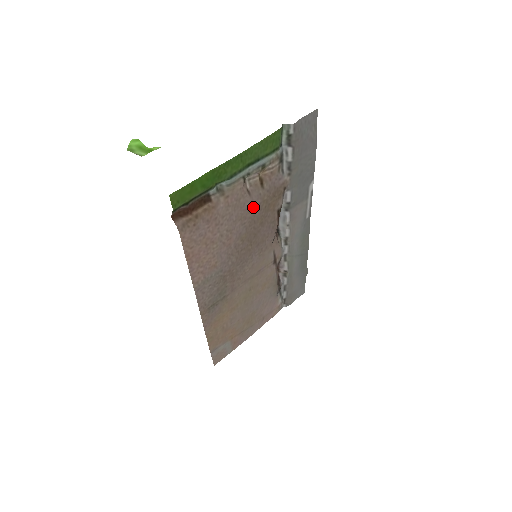
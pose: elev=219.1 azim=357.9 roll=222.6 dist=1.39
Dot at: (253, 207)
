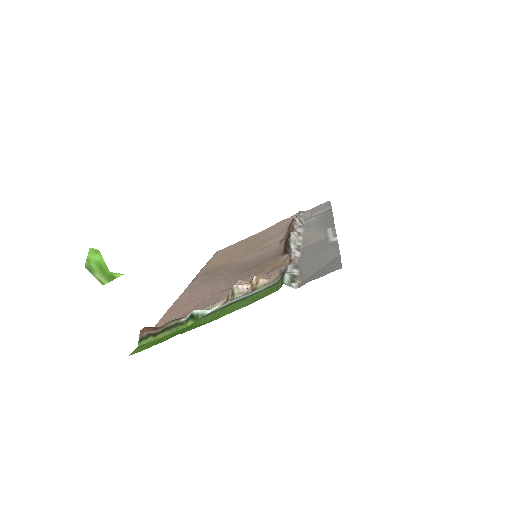
Dot at: (244, 280)
